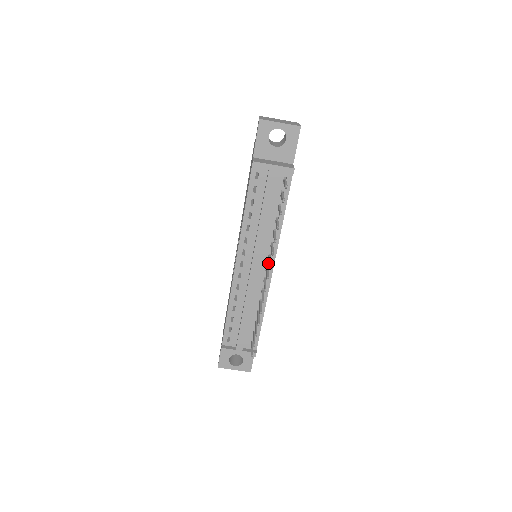
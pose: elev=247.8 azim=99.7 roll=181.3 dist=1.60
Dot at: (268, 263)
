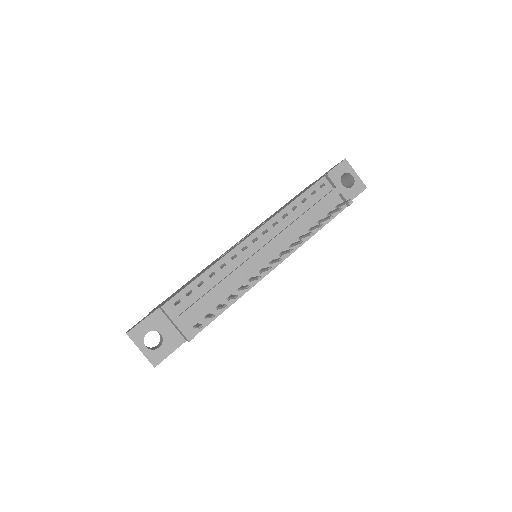
Dot at: (276, 258)
